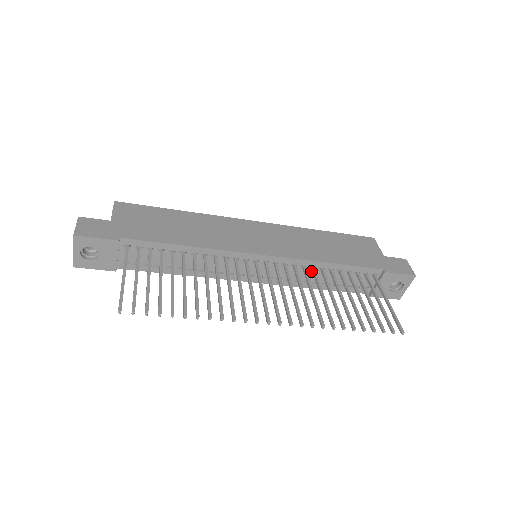
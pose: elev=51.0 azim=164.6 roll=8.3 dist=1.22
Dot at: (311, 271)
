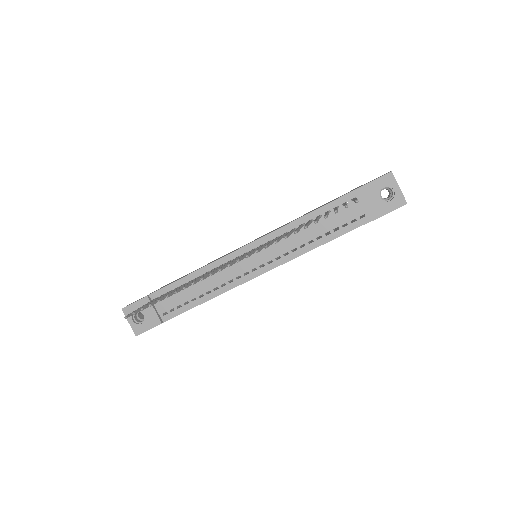
Dot at: (296, 234)
